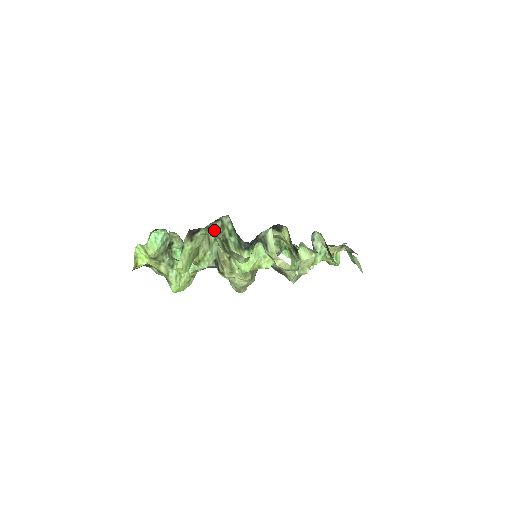
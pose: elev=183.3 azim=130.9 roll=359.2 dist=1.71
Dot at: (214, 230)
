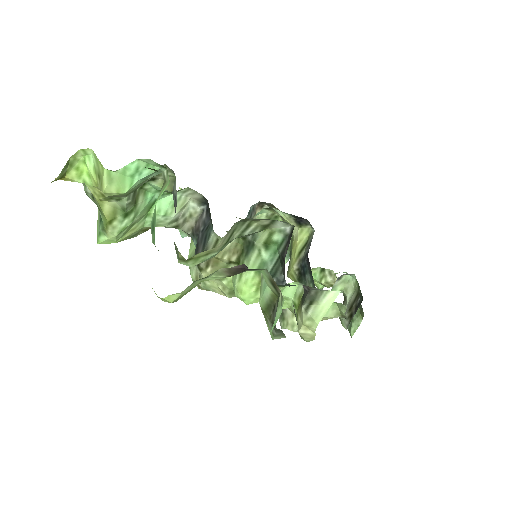
Dot at: (249, 225)
